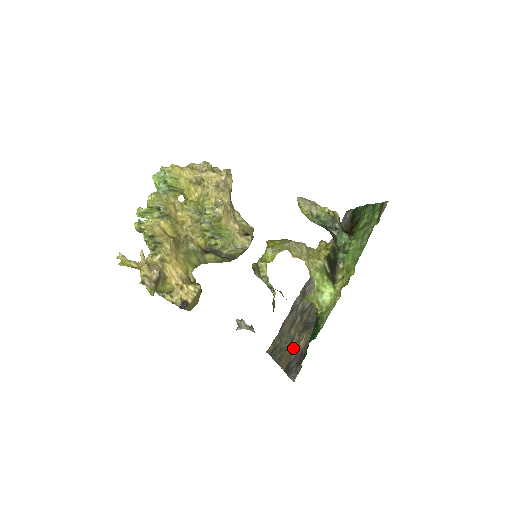
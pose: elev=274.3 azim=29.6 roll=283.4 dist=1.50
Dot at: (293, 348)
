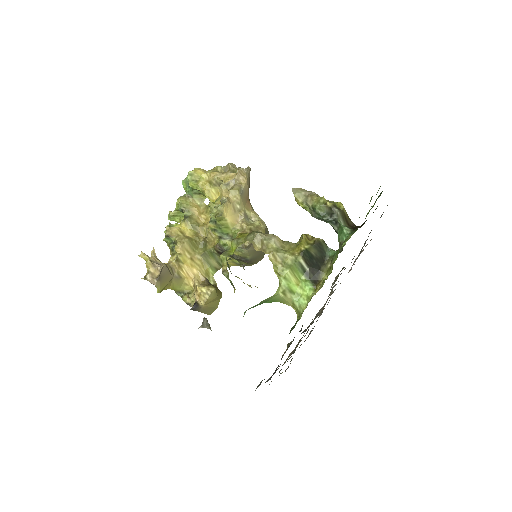
Dot at: (284, 363)
